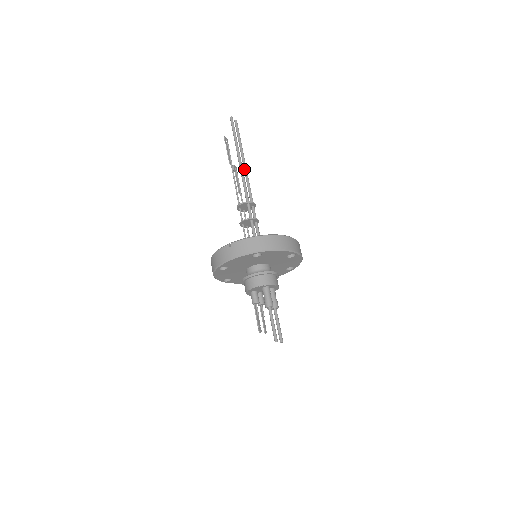
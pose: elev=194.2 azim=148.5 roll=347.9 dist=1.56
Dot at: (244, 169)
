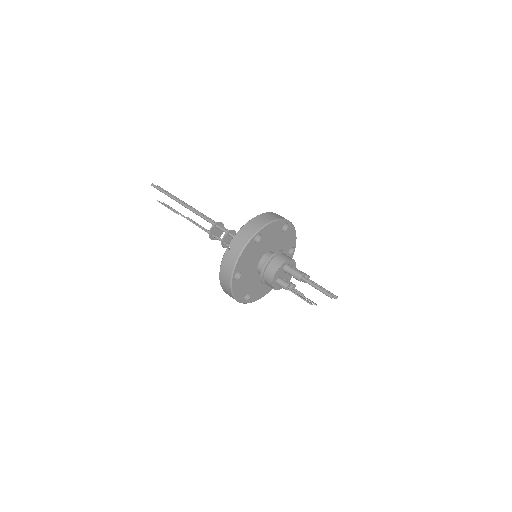
Dot at: occluded
